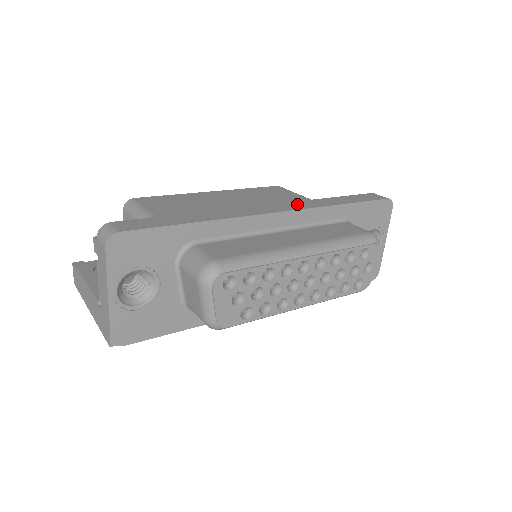
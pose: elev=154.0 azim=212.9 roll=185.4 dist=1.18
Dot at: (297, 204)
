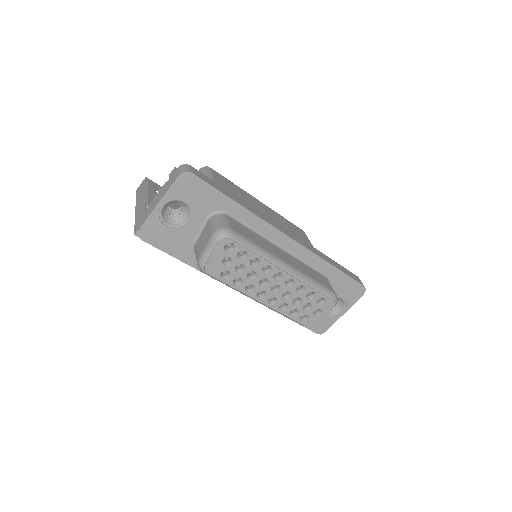
Dot at: (304, 242)
